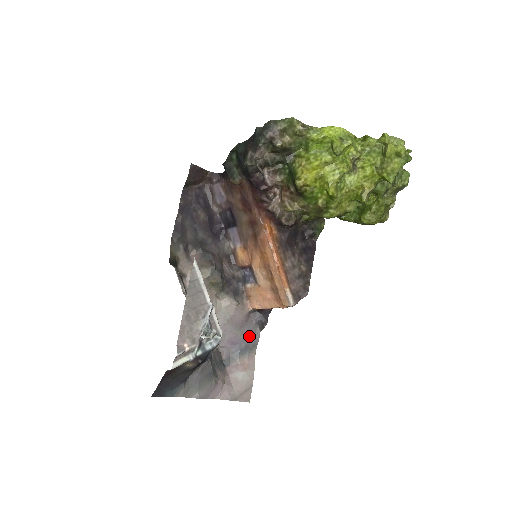
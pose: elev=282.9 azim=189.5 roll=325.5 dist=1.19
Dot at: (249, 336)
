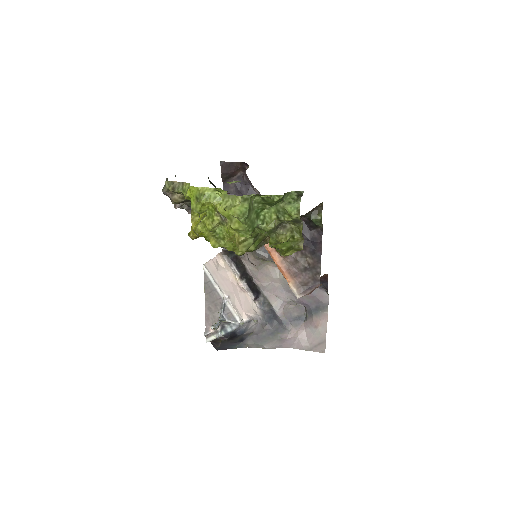
Dot at: (316, 299)
